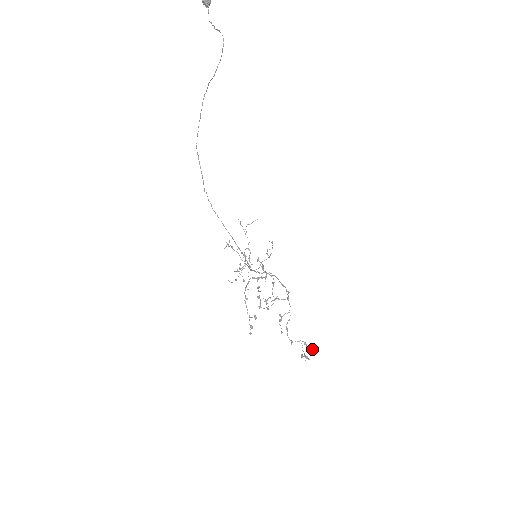
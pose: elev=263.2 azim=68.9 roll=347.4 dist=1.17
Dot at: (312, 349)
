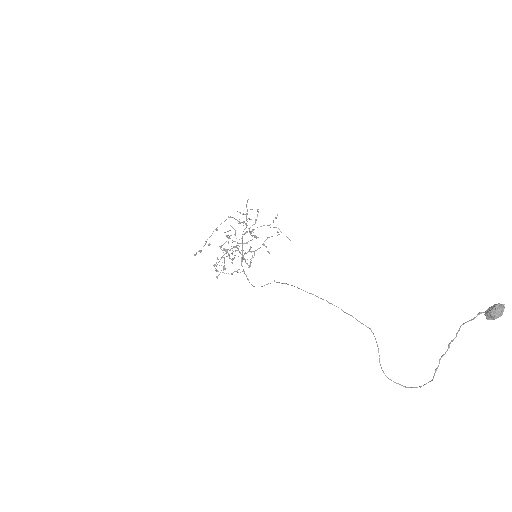
Dot at: (225, 269)
